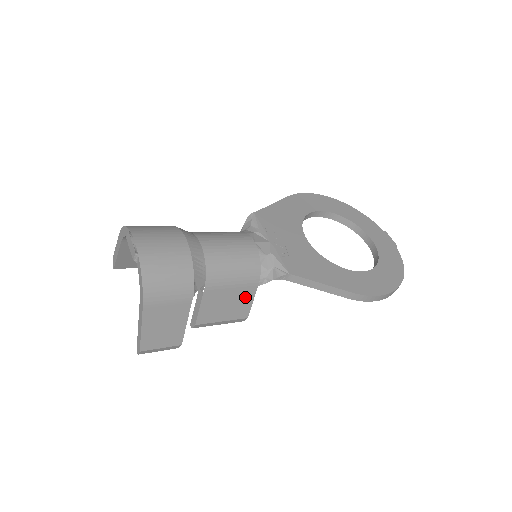
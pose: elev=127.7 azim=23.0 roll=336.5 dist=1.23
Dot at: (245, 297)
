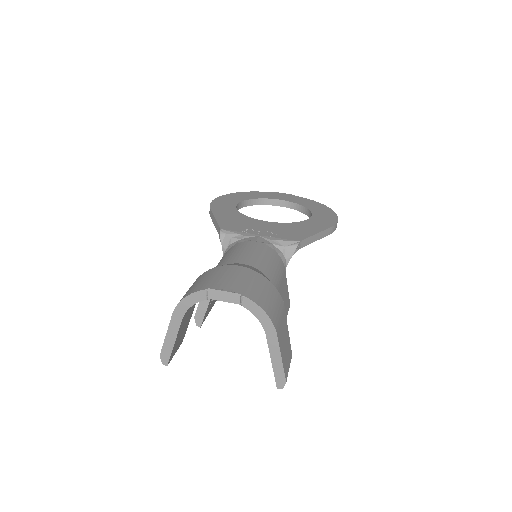
Dot at: (285, 286)
